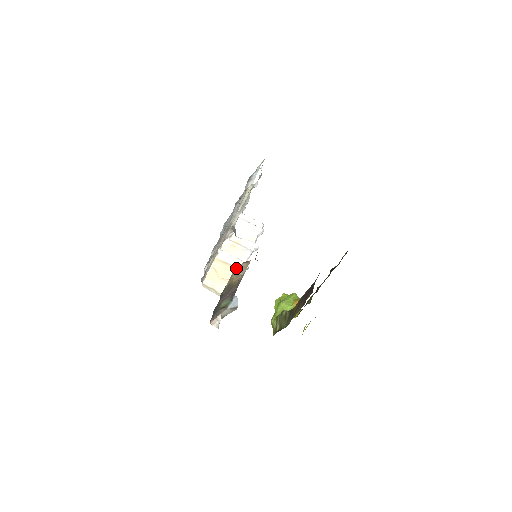
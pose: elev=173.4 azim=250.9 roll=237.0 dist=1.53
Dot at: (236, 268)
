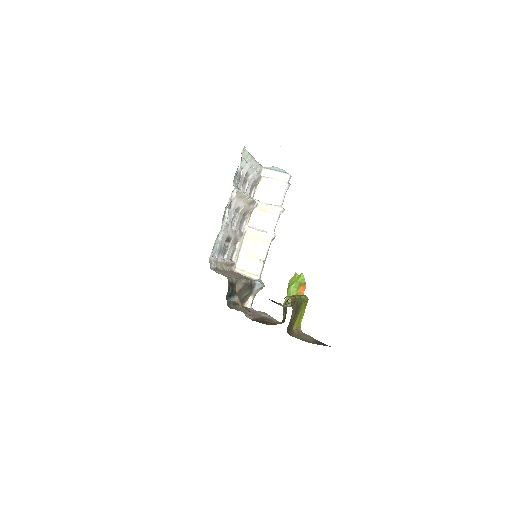
Dot at: occluded
